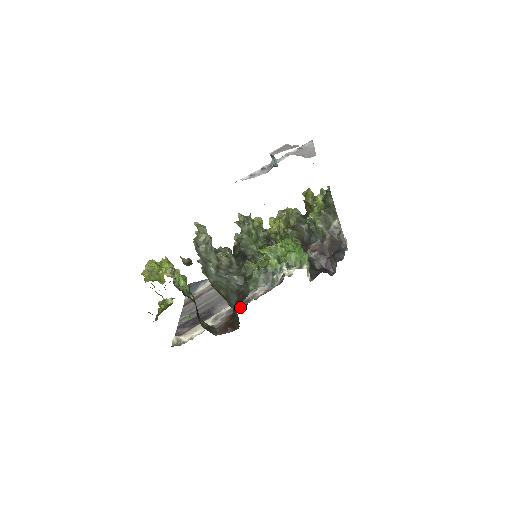
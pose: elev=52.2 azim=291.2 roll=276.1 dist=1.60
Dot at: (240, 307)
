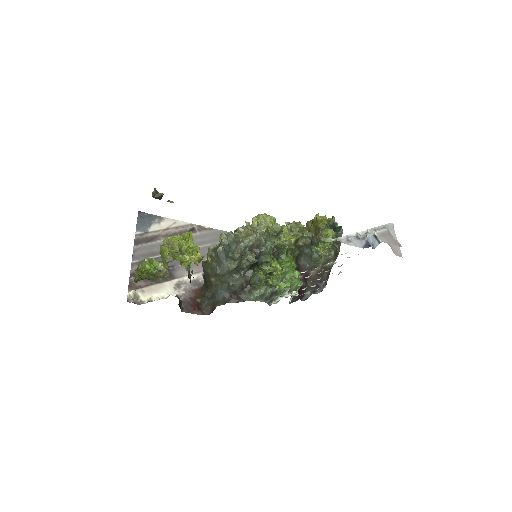
Dot at: occluded
